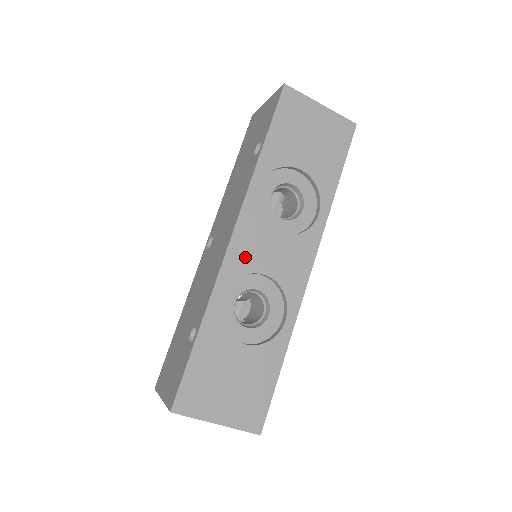
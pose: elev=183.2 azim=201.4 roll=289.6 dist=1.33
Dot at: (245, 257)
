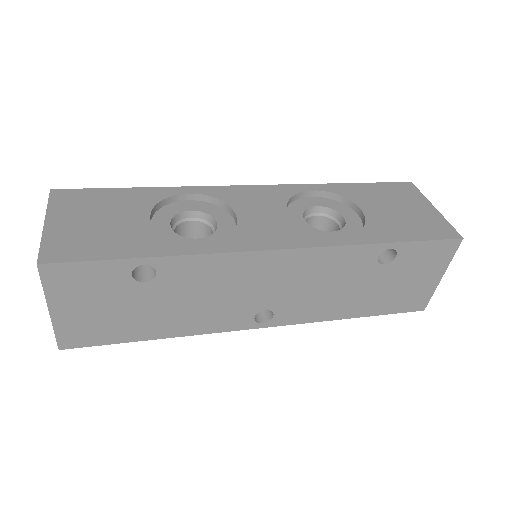
Dot at: (240, 198)
